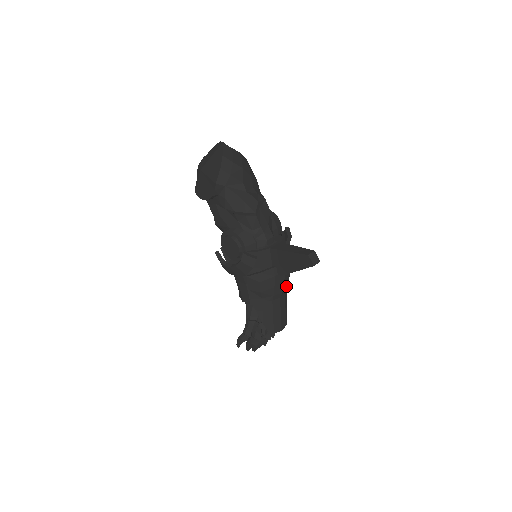
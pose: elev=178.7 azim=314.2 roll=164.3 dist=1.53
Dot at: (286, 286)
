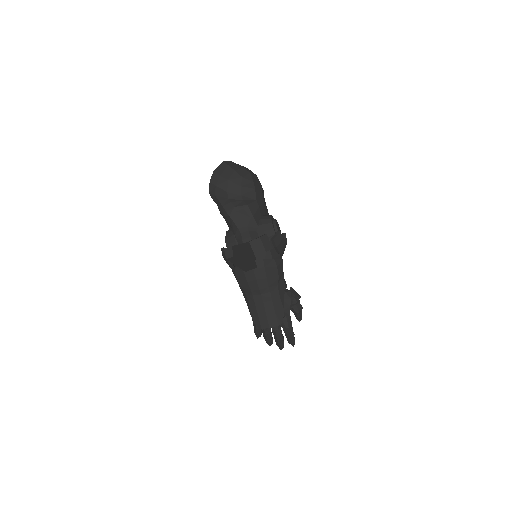
Dot at: (267, 285)
